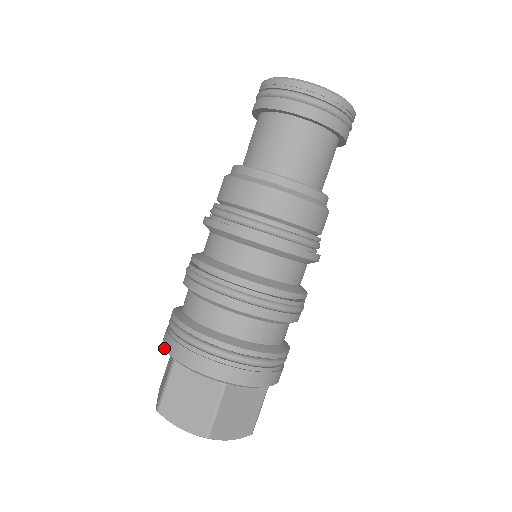
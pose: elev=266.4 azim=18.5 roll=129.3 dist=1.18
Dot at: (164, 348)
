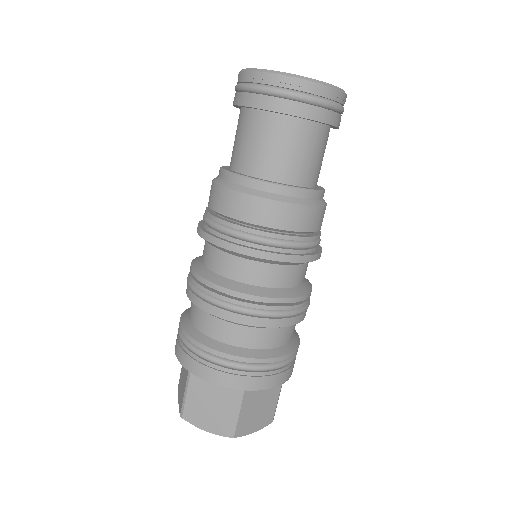
Dot at: (178, 360)
